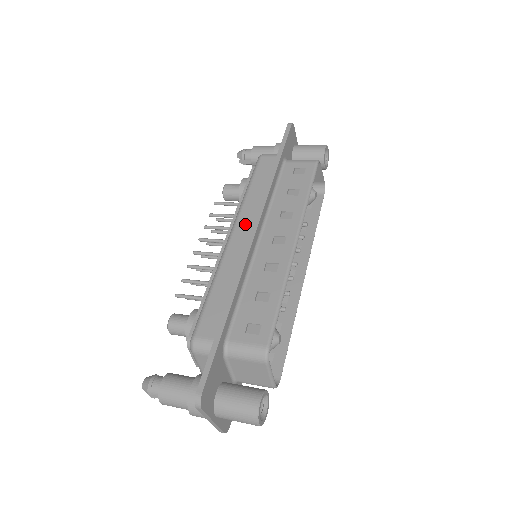
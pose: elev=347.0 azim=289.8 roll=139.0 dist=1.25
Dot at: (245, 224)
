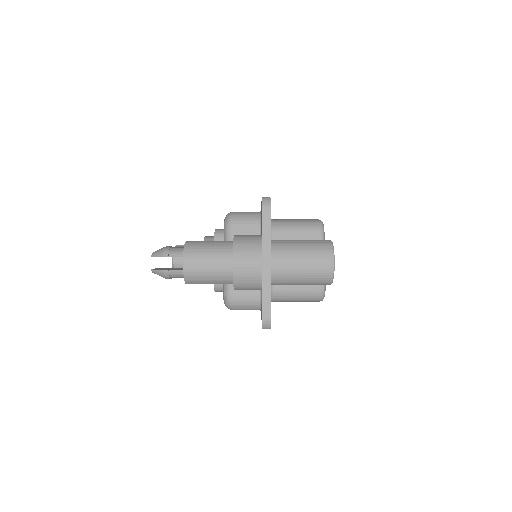
Dot at: occluded
